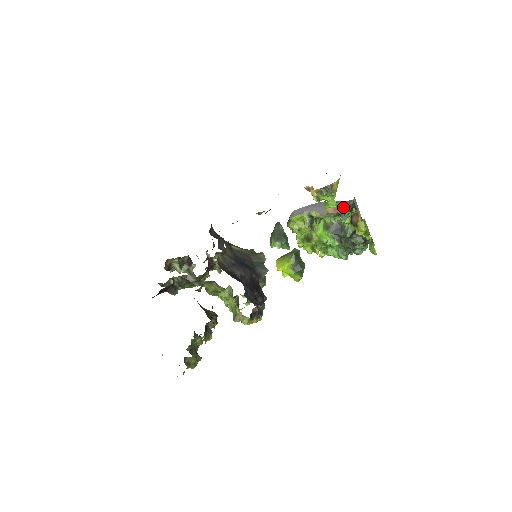
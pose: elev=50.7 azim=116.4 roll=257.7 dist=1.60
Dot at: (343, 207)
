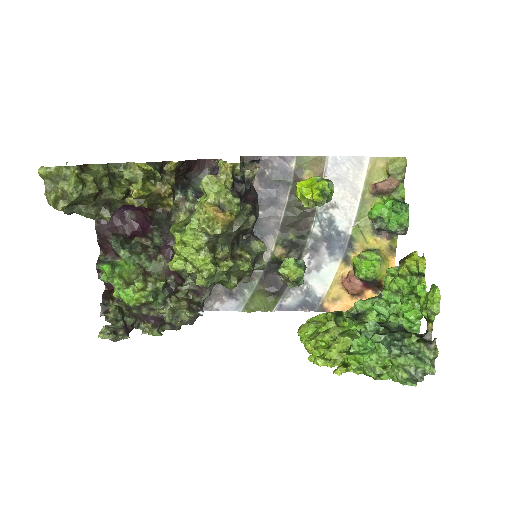
Dot at: (392, 200)
